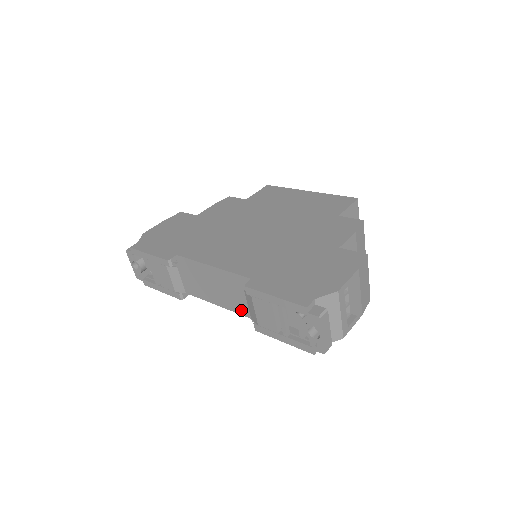
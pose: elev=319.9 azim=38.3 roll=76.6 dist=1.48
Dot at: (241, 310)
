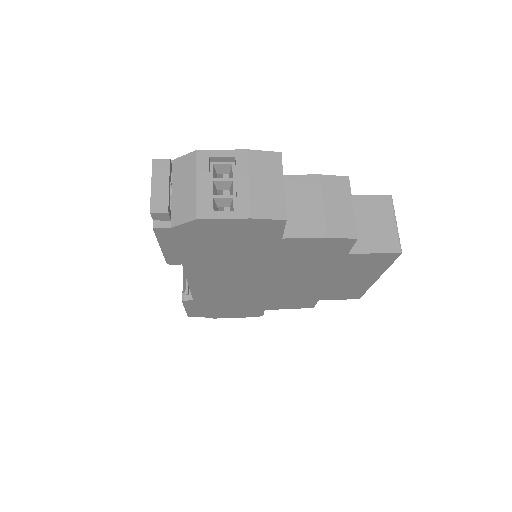
Dot at: occluded
